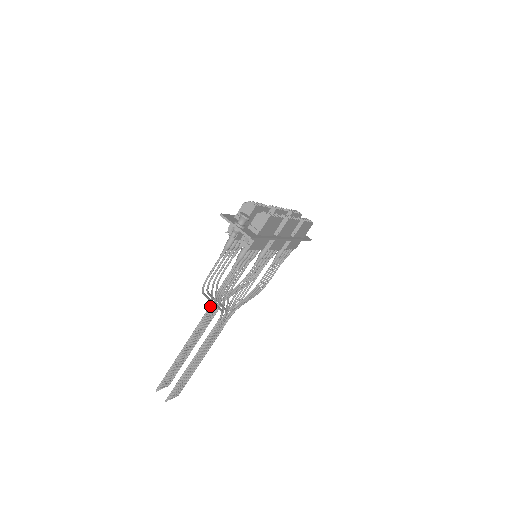
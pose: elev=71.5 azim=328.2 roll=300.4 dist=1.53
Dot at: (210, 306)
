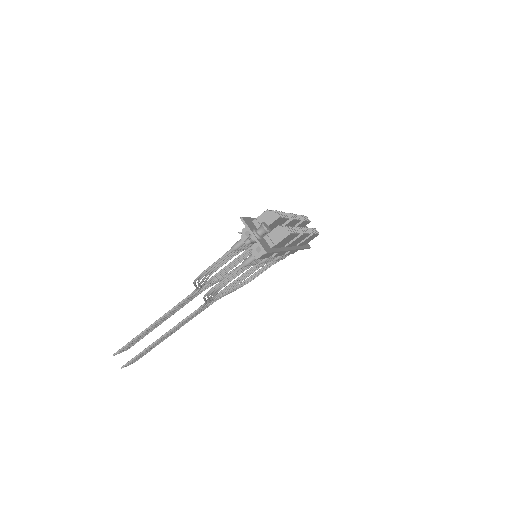
Dot at: (194, 292)
